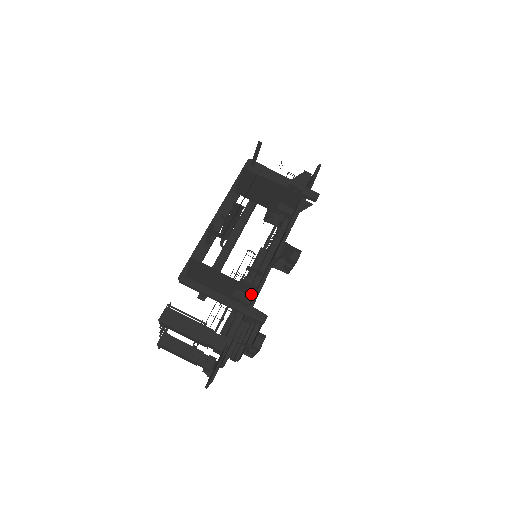
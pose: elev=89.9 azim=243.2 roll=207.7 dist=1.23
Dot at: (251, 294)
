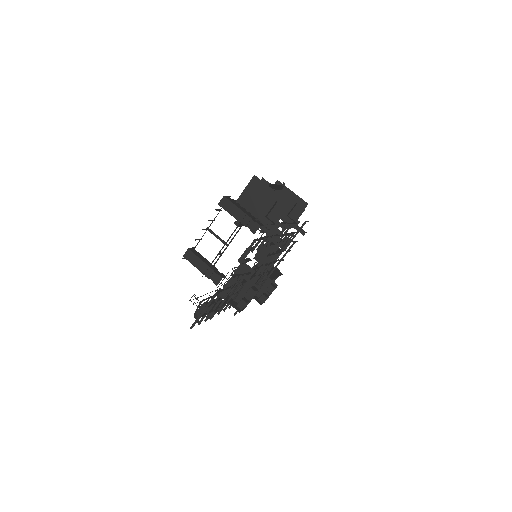
Dot at: (277, 221)
